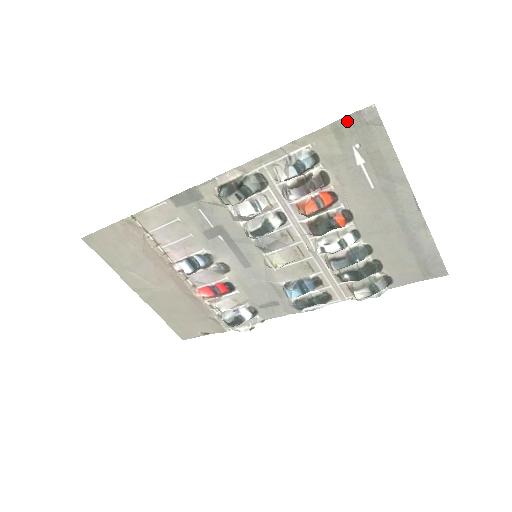
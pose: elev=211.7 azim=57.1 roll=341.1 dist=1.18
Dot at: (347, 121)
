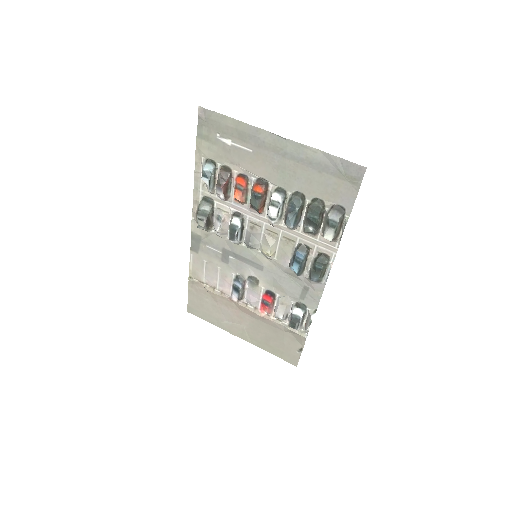
Dot at: (200, 127)
